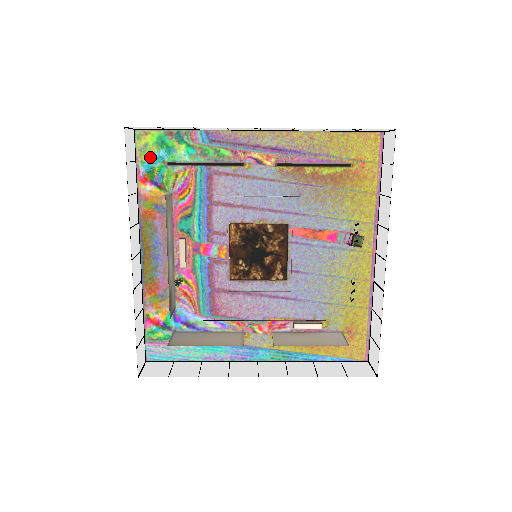
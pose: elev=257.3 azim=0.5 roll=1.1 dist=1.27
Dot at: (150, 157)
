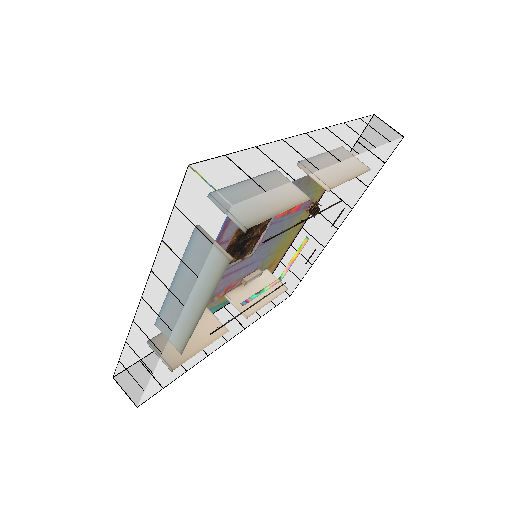
Dot at: occluded
